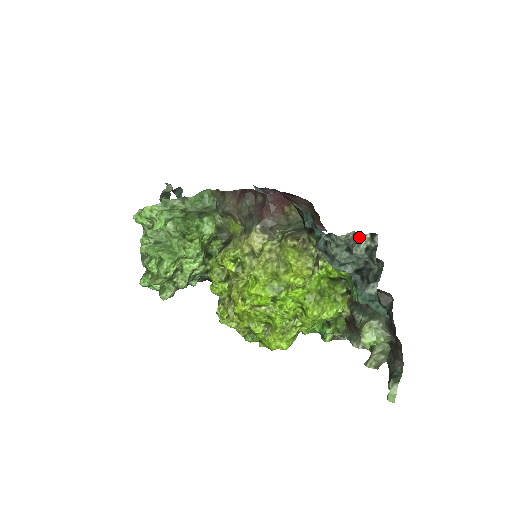
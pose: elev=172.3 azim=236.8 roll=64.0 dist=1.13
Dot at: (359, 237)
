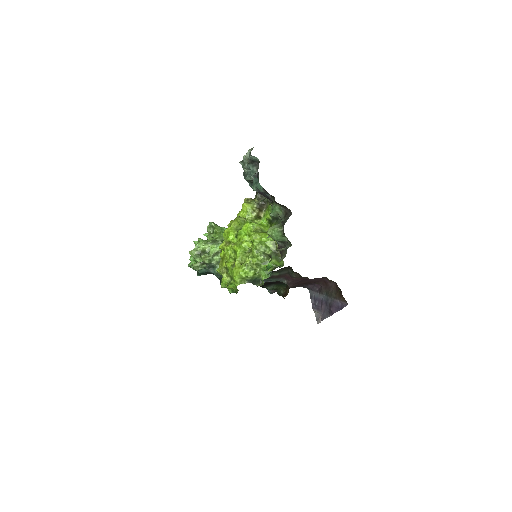
Dot at: (249, 152)
